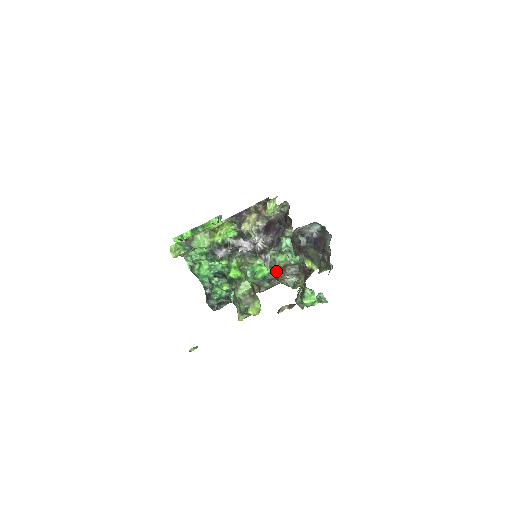
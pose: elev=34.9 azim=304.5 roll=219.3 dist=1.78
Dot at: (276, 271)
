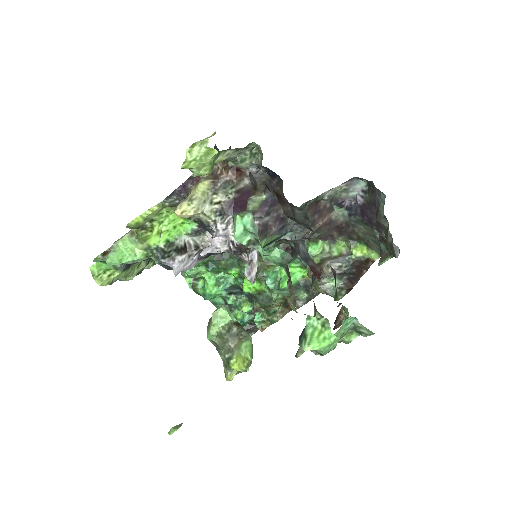
Dot at: (309, 272)
